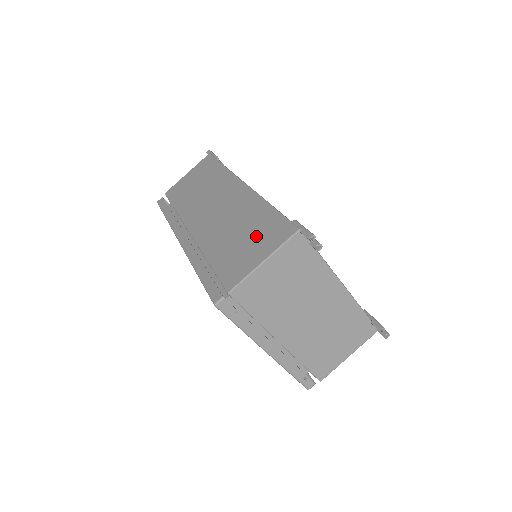
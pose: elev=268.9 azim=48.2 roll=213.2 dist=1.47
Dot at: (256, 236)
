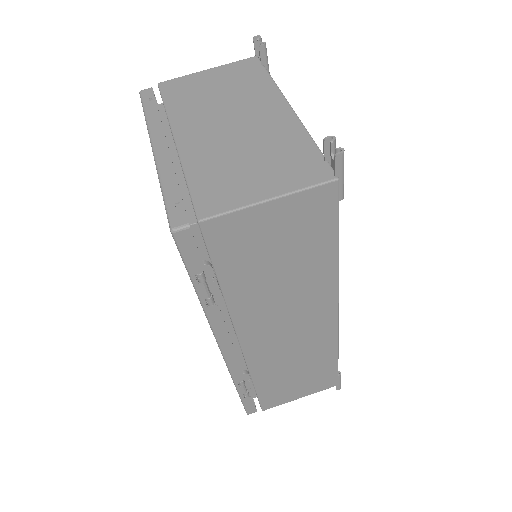
Dot at: occluded
